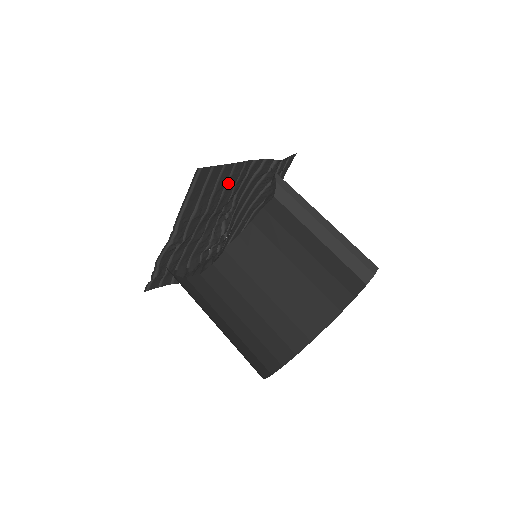
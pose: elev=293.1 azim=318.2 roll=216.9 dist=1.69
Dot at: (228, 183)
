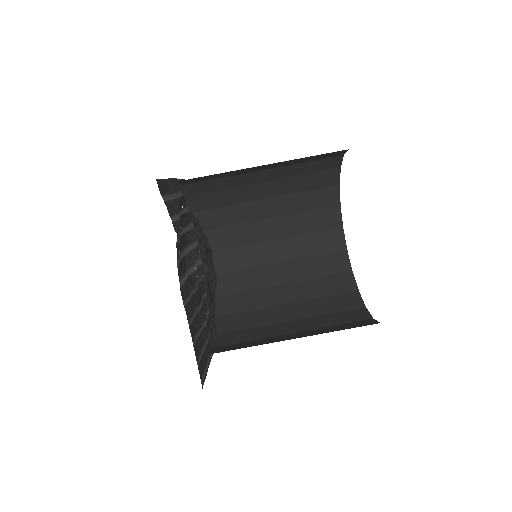
Dot at: (193, 312)
